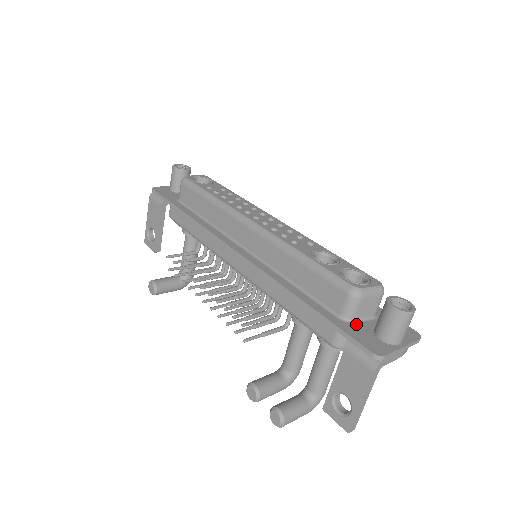
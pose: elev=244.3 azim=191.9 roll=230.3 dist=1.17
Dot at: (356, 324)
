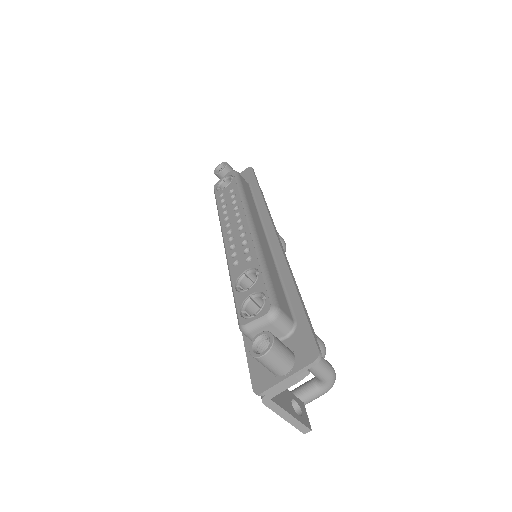
Dot at: occluded
